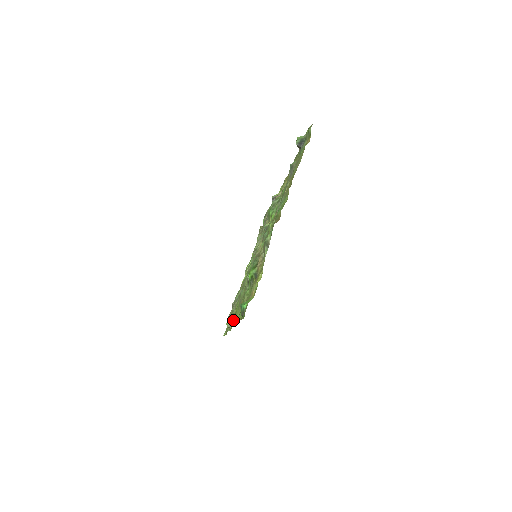
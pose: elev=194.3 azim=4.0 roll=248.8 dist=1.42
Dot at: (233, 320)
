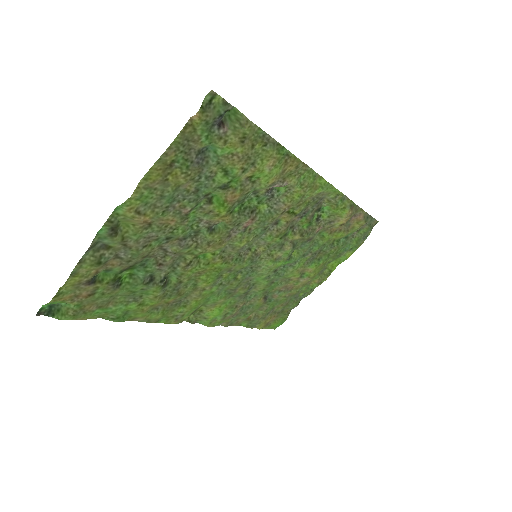
Dot at: (188, 316)
